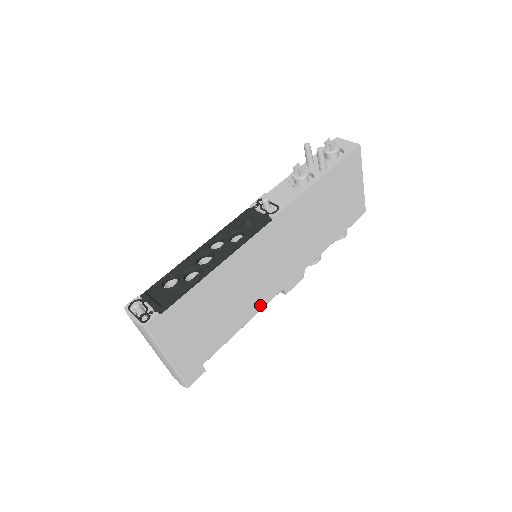
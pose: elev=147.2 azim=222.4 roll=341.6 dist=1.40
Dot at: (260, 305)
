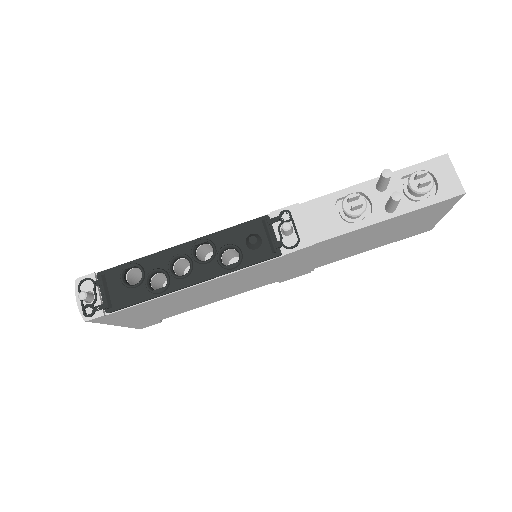
Dot at: (242, 291)
